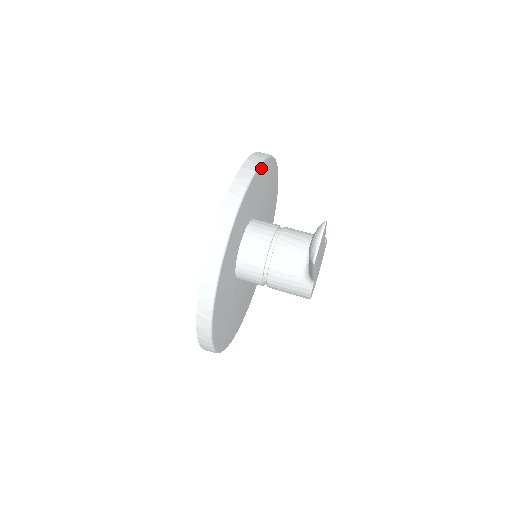
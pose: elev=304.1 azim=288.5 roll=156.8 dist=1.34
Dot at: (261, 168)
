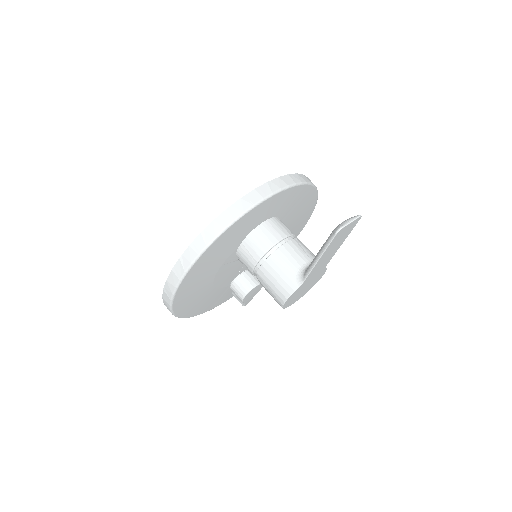
Dot at: (312, 190)
